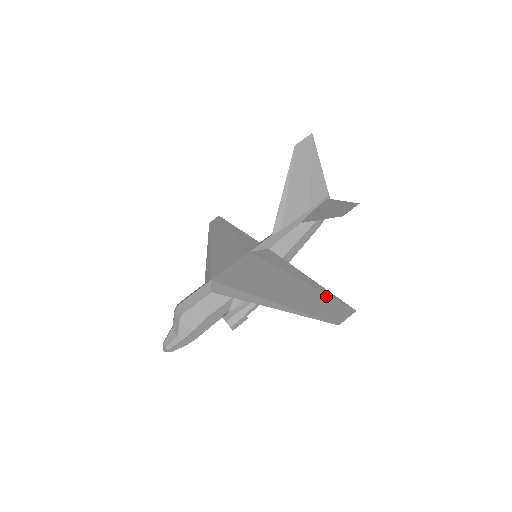
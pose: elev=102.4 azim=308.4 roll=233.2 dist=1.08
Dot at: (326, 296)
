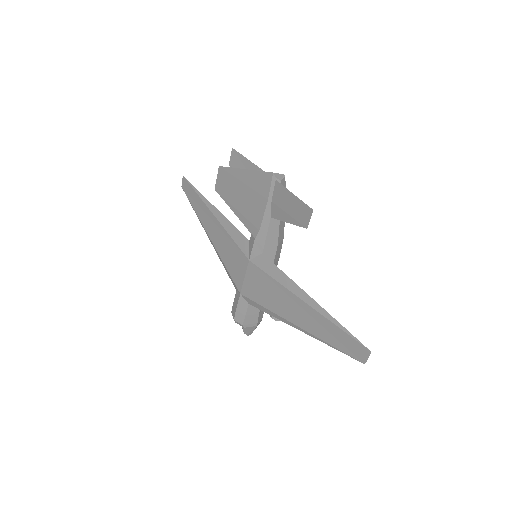
Dot at: (341, 331)
